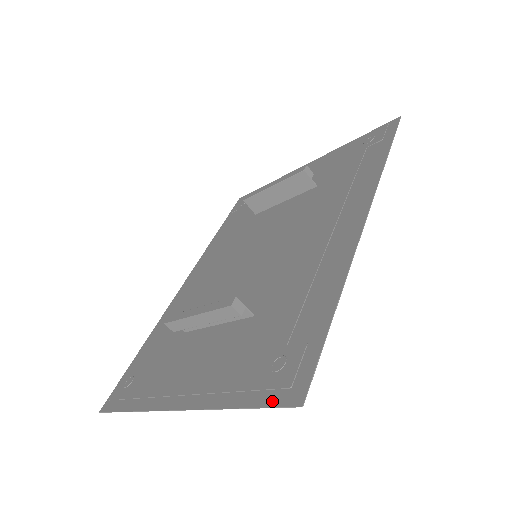
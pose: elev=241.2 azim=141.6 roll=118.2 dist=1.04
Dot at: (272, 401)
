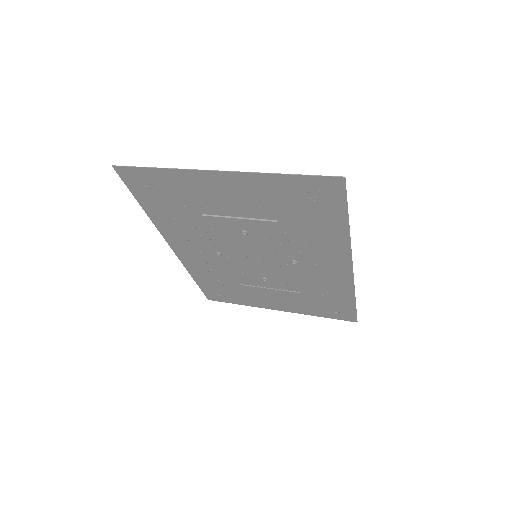
Dot at: (318, 178)
